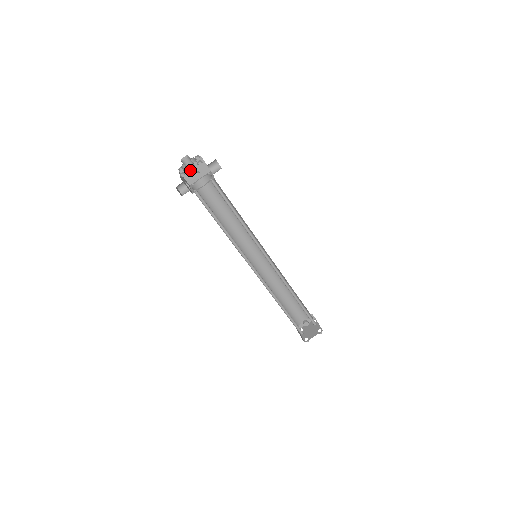
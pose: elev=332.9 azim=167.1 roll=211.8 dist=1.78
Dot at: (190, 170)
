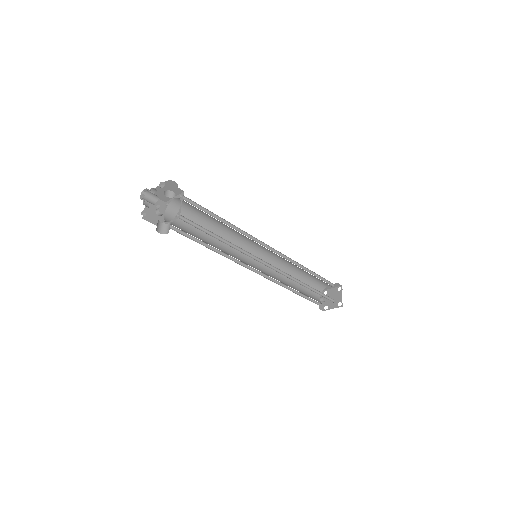
Dot at: (150, 212)
